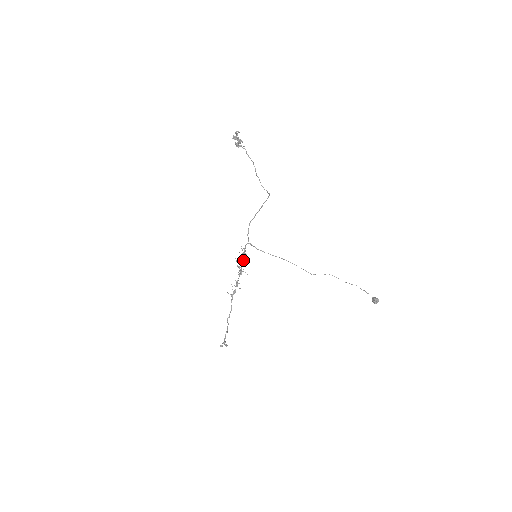
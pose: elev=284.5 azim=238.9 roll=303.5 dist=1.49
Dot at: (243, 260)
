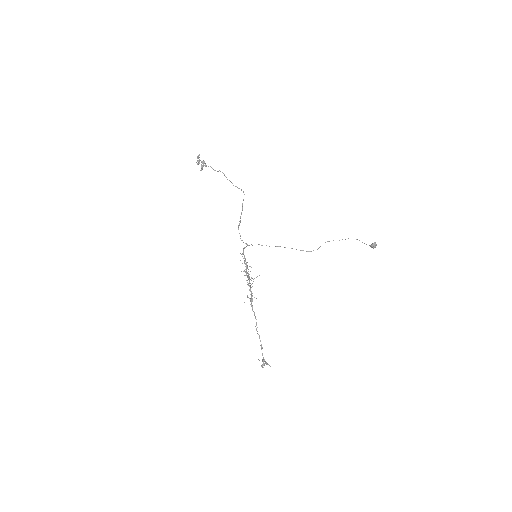
Dot at: (247, 268)
